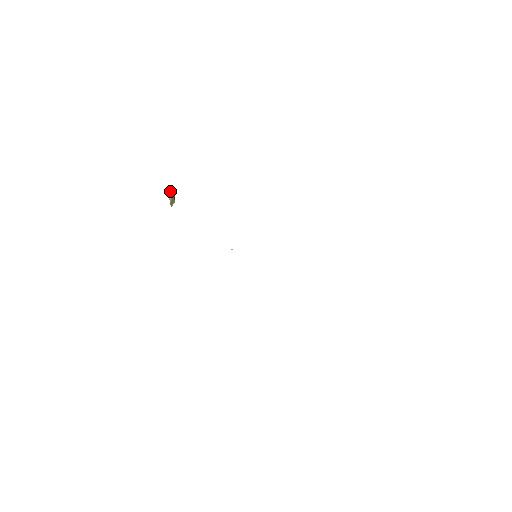
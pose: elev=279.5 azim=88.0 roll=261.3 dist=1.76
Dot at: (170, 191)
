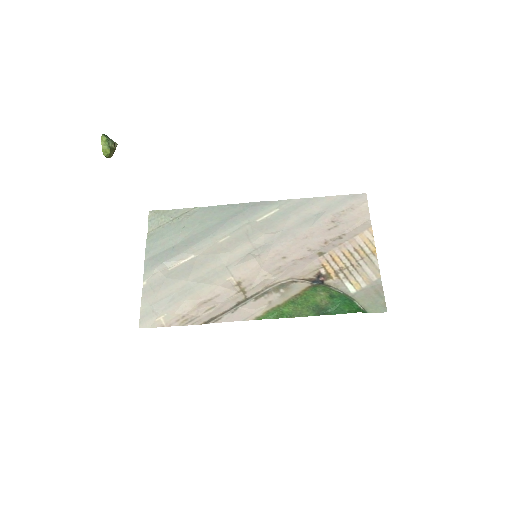
Dot at: (107, 156)
